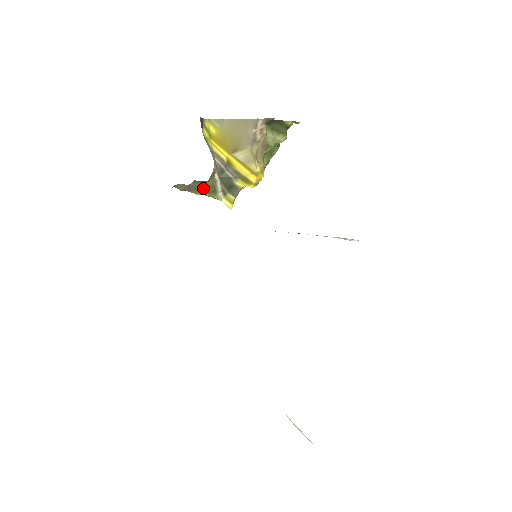
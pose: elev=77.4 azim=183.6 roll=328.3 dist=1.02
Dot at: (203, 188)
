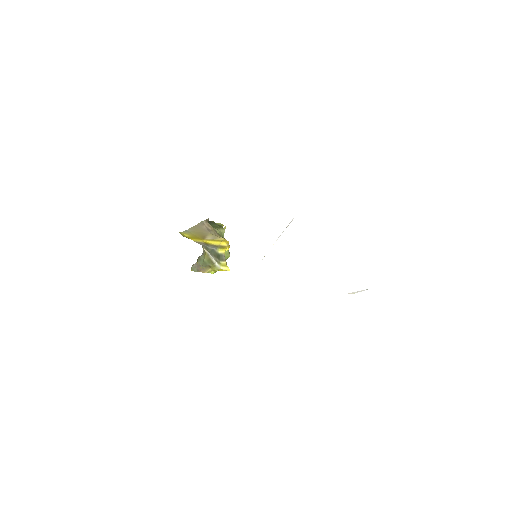
Dot at: (206, 264)
